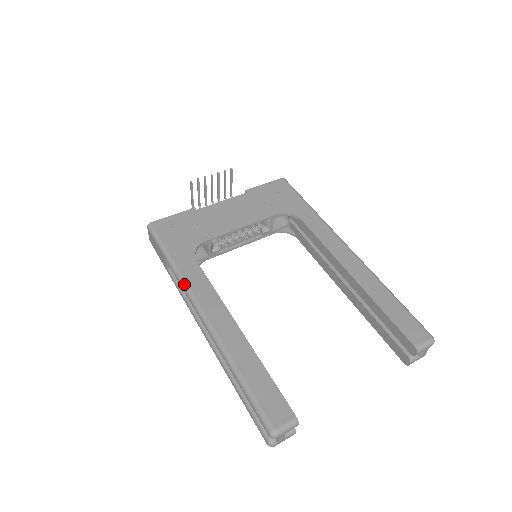
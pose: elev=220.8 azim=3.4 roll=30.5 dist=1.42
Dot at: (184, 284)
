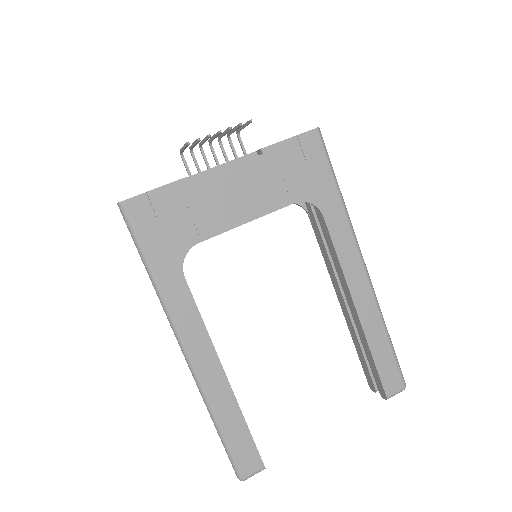
Dot at: (167, 312)
